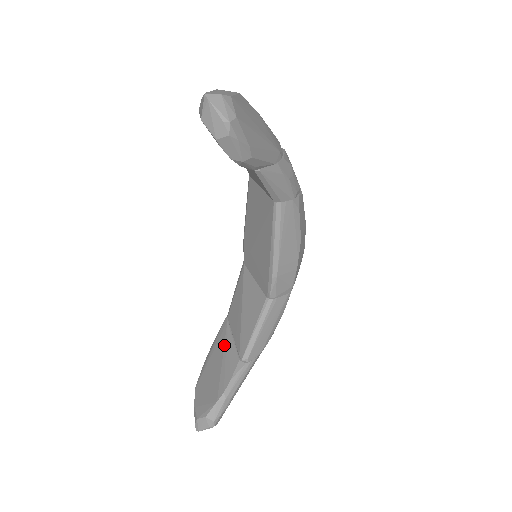
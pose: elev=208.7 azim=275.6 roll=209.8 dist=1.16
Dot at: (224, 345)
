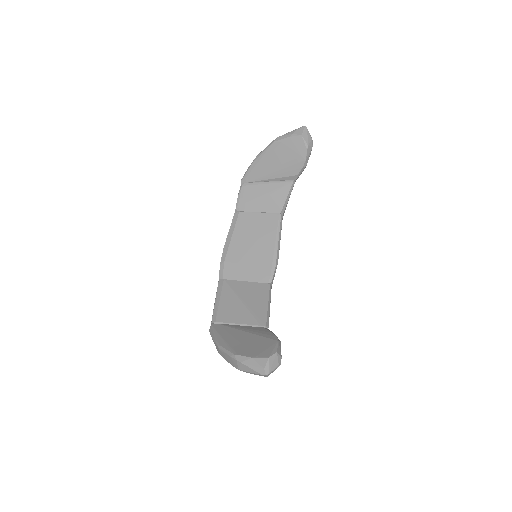
Dot at: (236, 328)
